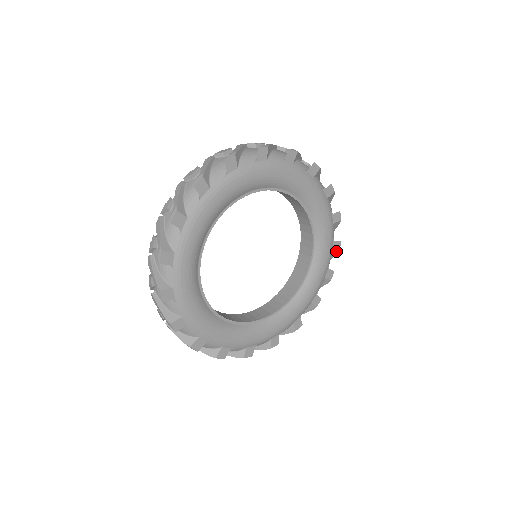
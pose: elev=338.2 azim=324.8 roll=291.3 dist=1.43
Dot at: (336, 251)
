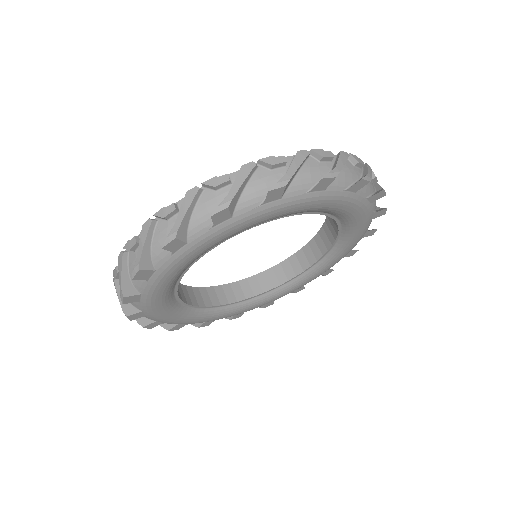
Dot at: (348, 256)
